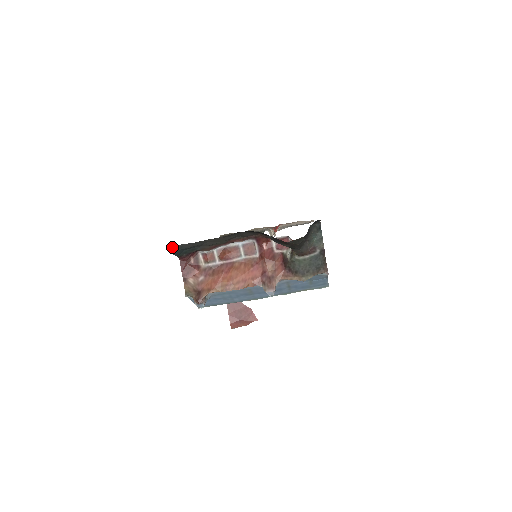
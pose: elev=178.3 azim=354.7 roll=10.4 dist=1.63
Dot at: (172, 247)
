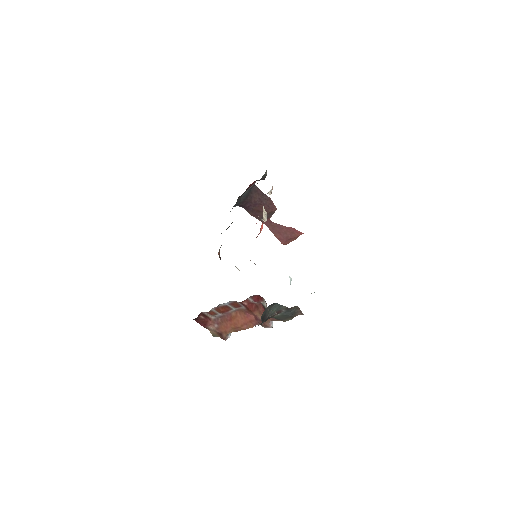
Dot at: occluded
